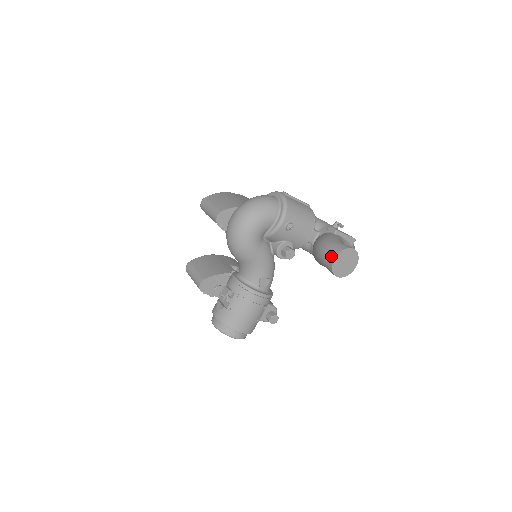
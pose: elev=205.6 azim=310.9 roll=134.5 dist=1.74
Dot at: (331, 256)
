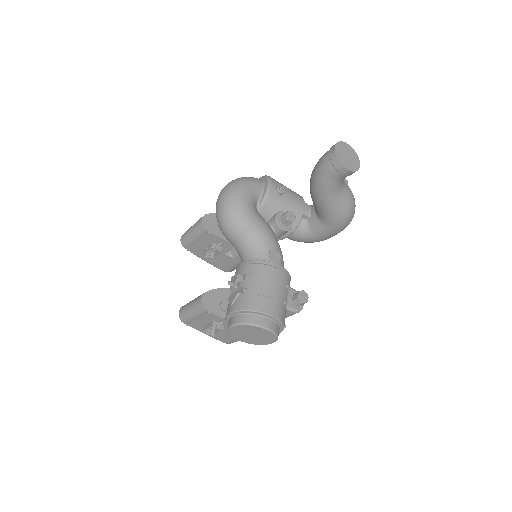
Dot at: (330, 151)
